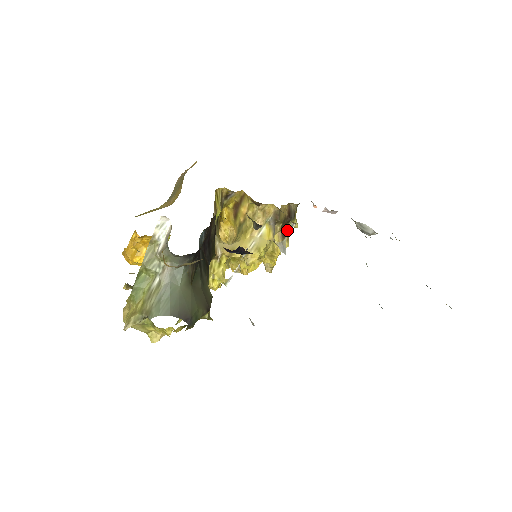
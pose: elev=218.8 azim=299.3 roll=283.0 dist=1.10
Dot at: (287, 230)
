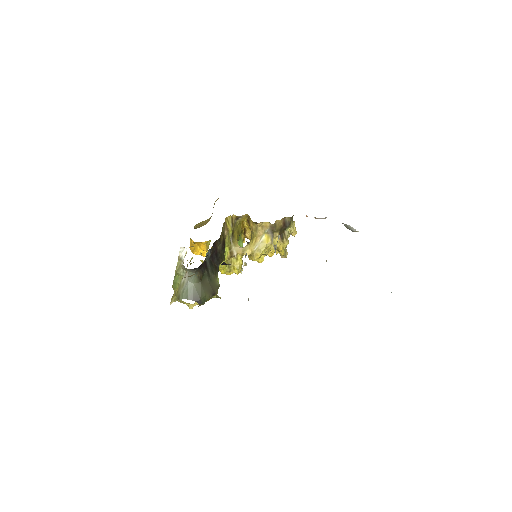
Dot at: (285, 234)
